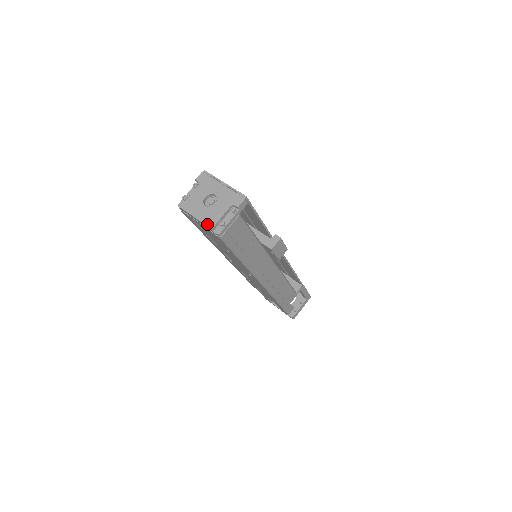
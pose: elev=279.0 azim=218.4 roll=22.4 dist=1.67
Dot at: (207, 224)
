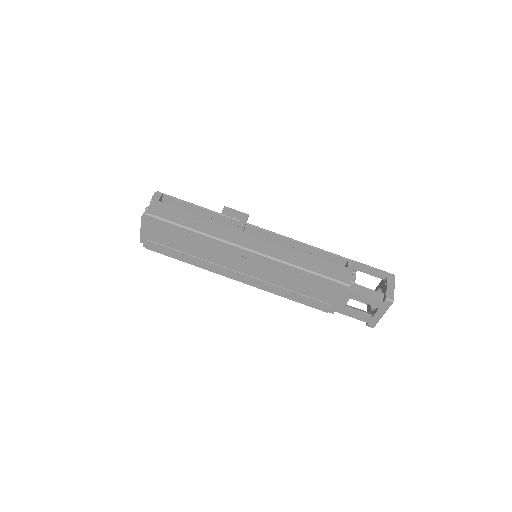
Dot at: (141, 220)
